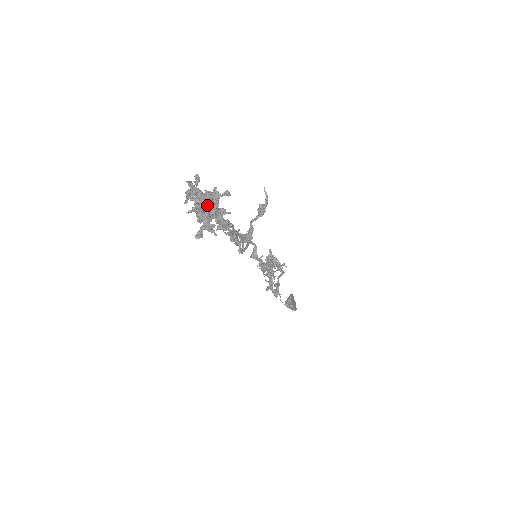
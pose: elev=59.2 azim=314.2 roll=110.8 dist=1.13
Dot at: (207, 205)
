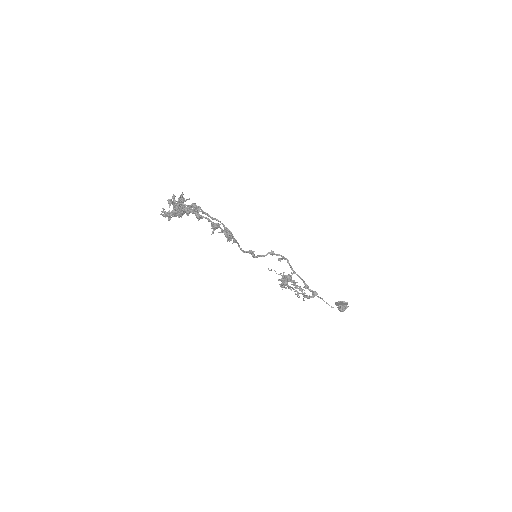
Dot at: occluded
